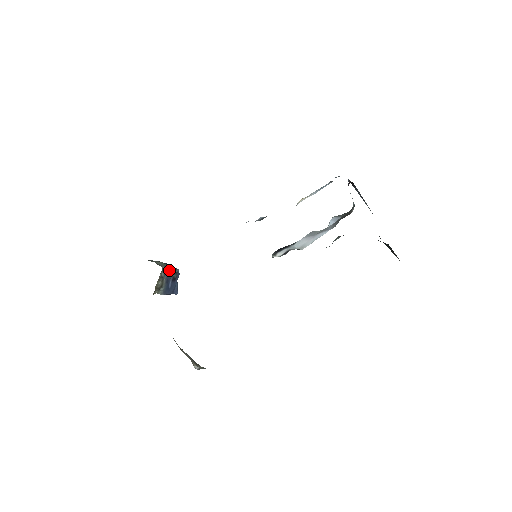
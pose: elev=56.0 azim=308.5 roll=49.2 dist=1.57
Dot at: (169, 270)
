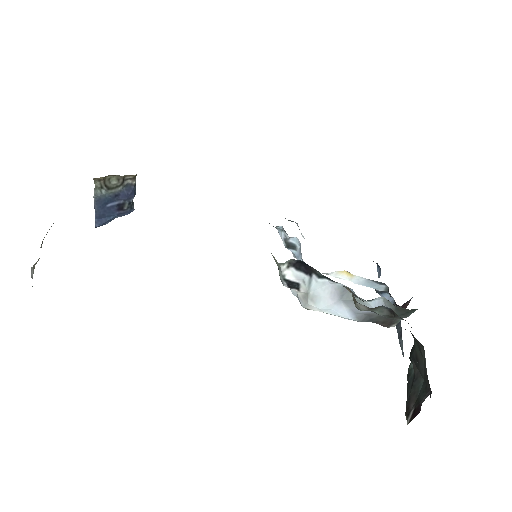
Dot at: (133, 191)
